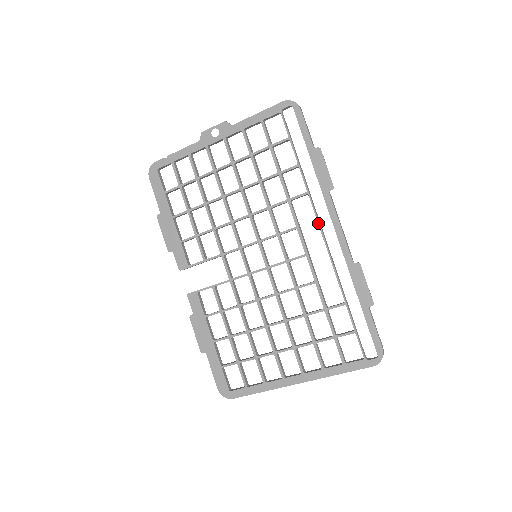
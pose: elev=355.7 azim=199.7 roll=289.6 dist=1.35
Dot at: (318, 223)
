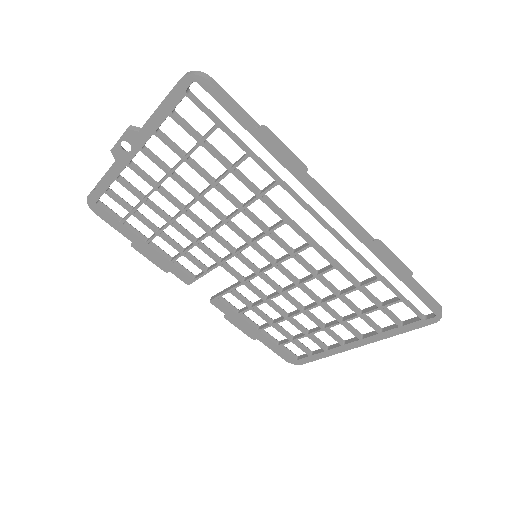
Dot at: occluded
